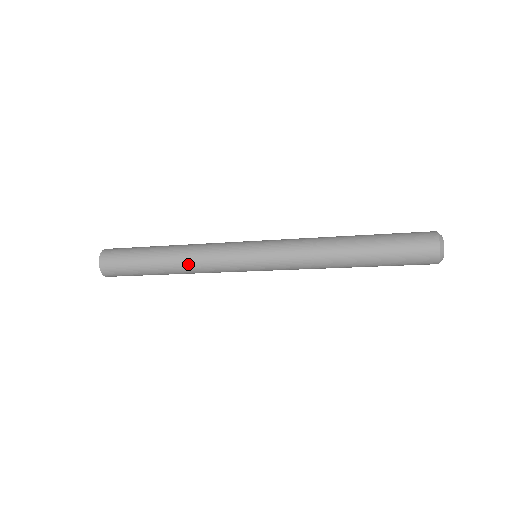
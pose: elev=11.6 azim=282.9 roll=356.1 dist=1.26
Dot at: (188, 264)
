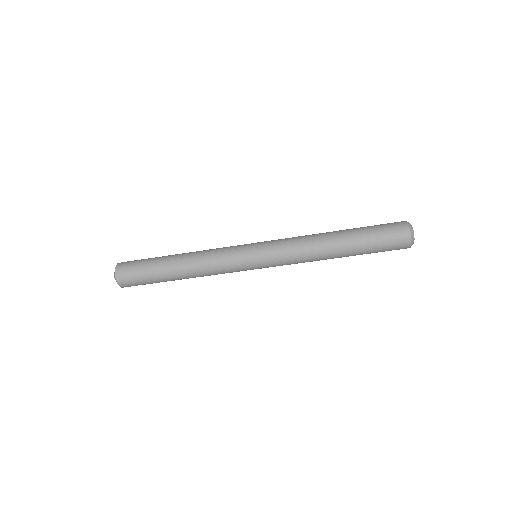
Dot at: (197, 252)
